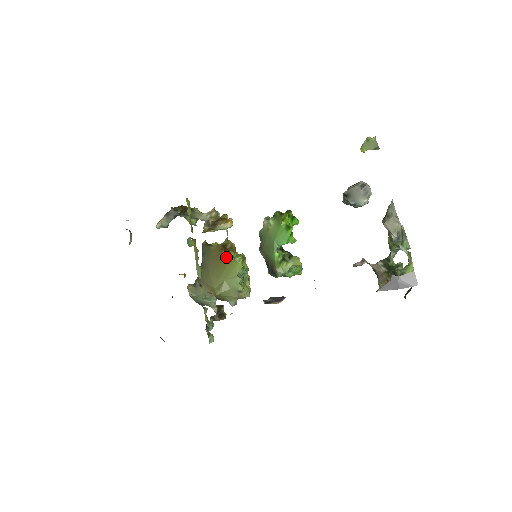
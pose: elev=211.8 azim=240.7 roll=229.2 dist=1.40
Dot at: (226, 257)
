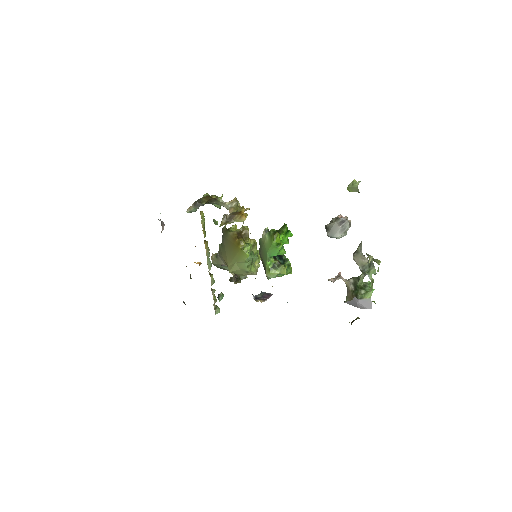
Dot at: (238, 246)
